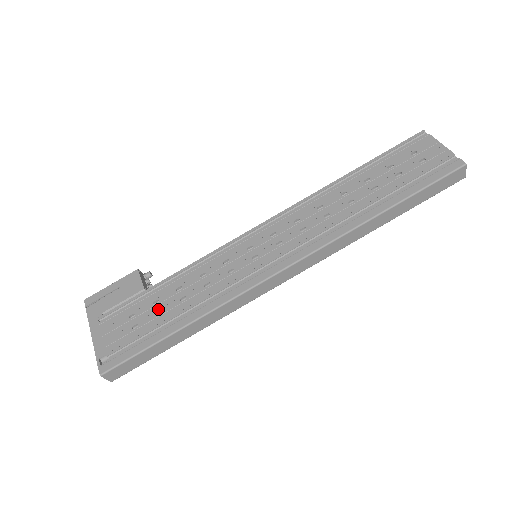
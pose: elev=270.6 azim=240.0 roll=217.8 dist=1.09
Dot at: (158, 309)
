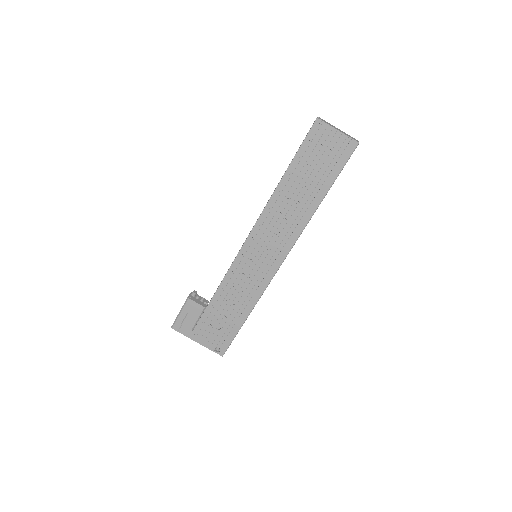
Dot at: (224, 314)
